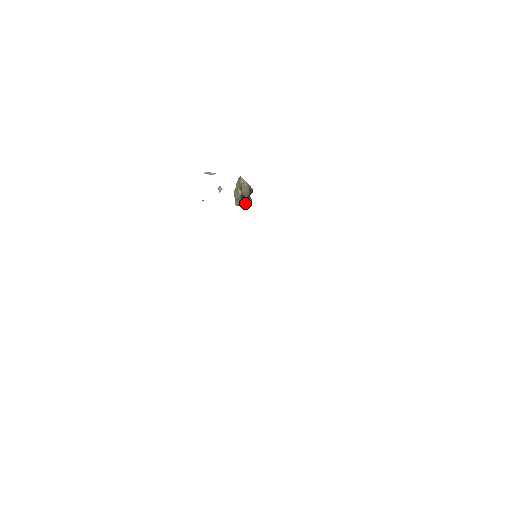
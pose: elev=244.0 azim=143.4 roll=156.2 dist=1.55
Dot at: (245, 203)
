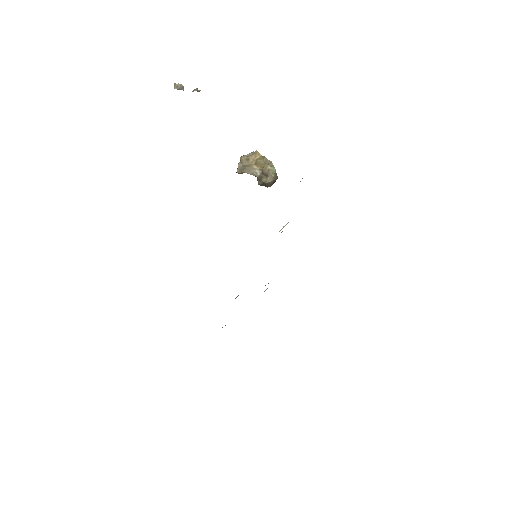
Dot at: occluded
